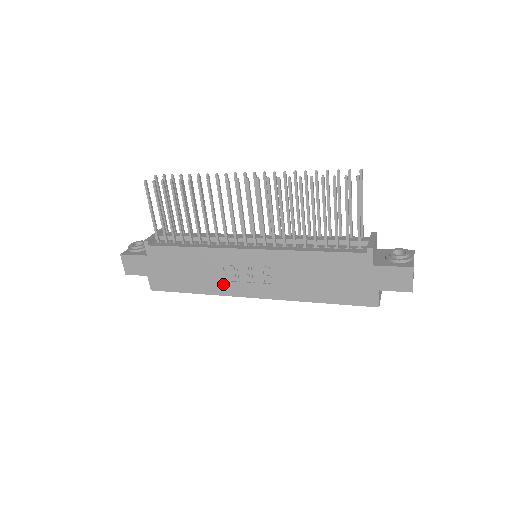
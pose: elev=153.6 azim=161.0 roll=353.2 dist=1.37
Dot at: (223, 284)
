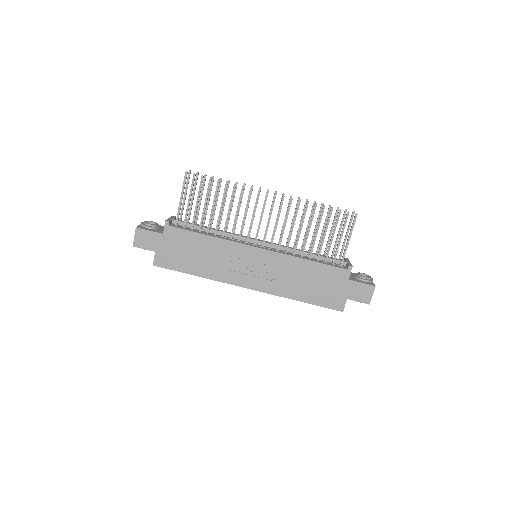
Dot at: (225, 272)
